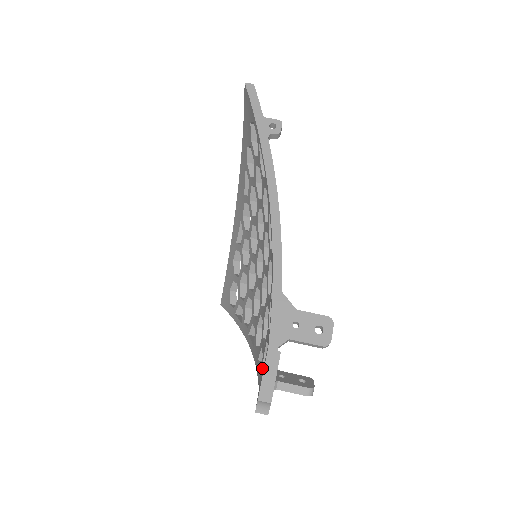
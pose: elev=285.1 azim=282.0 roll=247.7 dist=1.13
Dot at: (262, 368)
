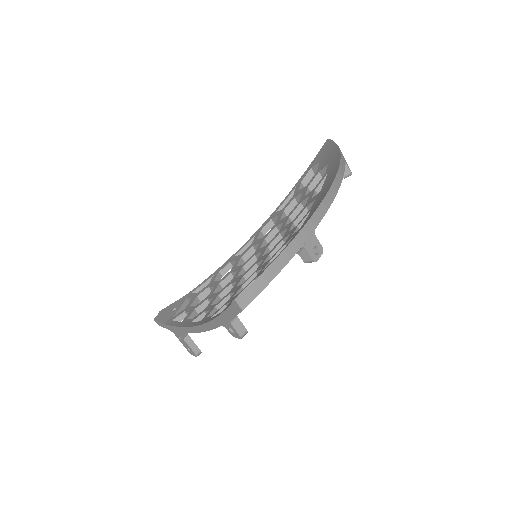
Dot at: (188, 298)
